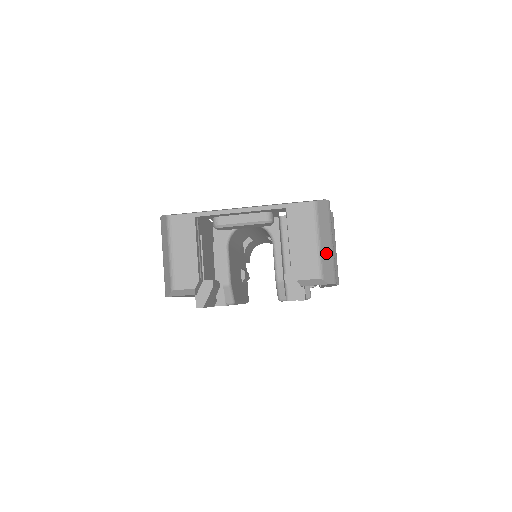
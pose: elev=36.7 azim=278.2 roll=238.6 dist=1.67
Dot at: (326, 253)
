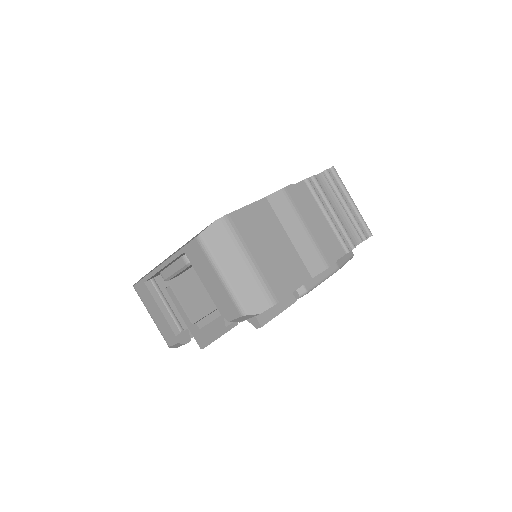
Dot at: (241, 282)
